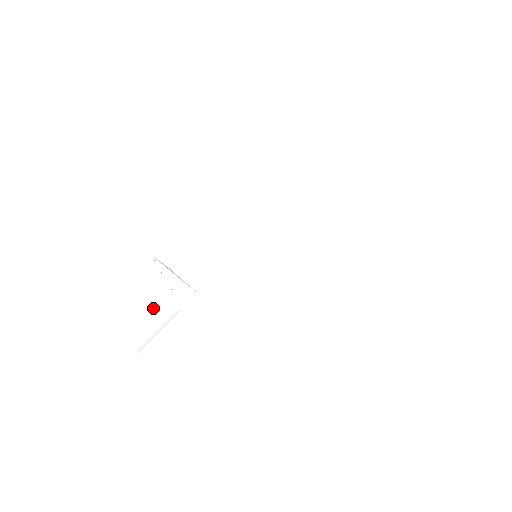
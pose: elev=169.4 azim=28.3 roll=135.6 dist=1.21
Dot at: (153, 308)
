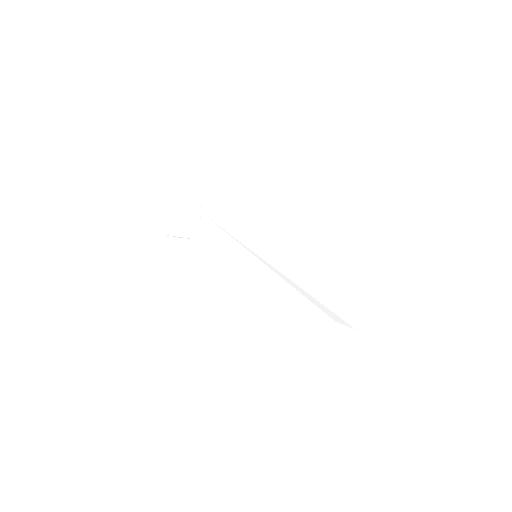
Dot at: (187, 226)
